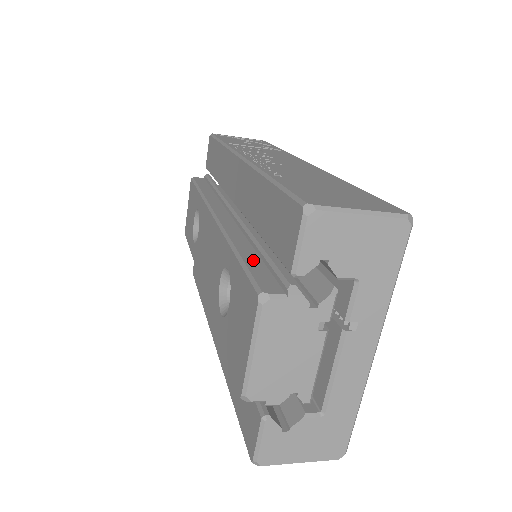
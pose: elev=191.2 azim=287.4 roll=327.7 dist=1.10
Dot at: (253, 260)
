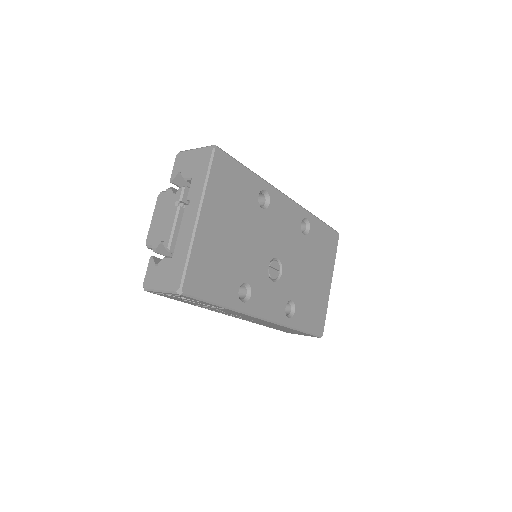
Dot at: occluded
